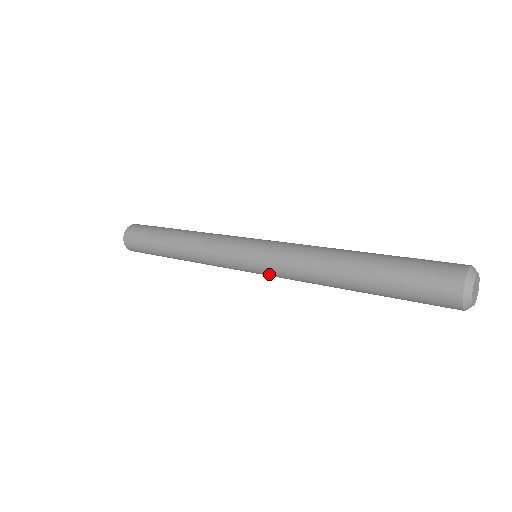
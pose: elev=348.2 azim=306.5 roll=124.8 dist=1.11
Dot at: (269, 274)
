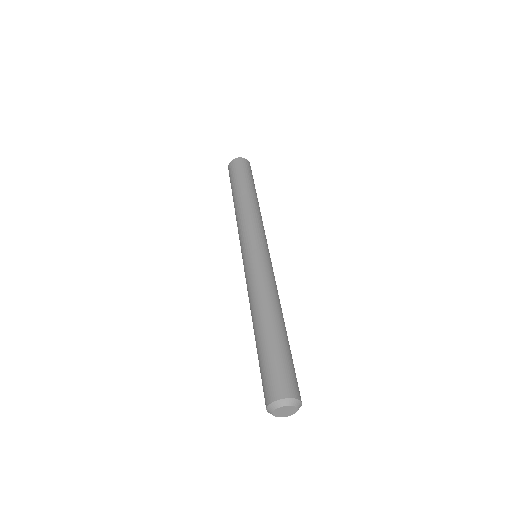
Dot at: occluded
